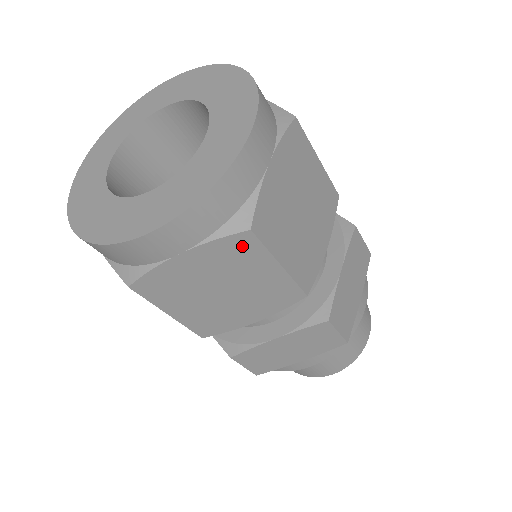
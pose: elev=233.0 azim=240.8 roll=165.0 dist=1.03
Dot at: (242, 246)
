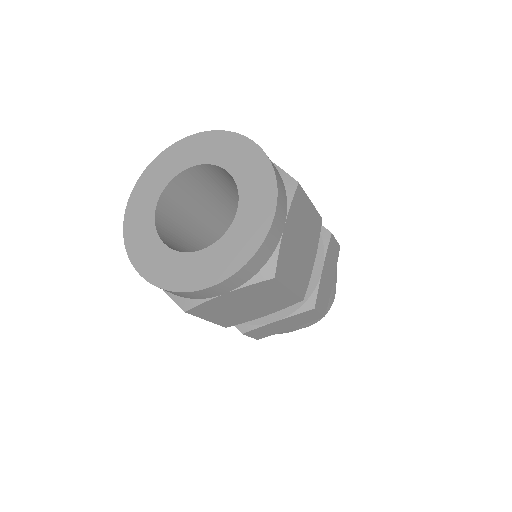
Dot at: (267, 285)
